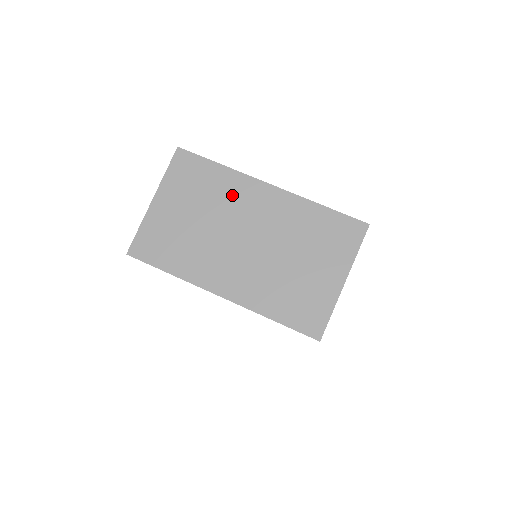
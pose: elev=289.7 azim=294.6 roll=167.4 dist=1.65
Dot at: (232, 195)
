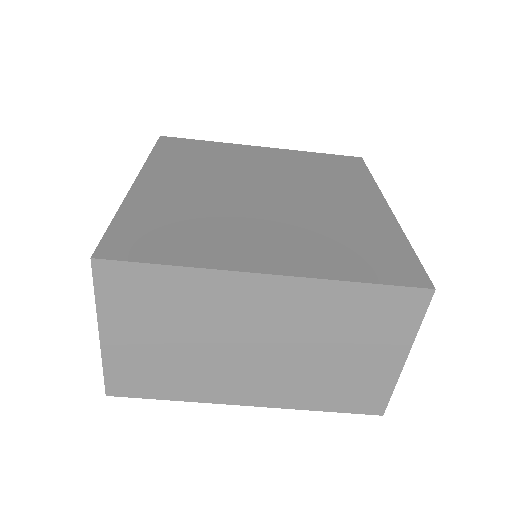
Dot at: (213, 302)
